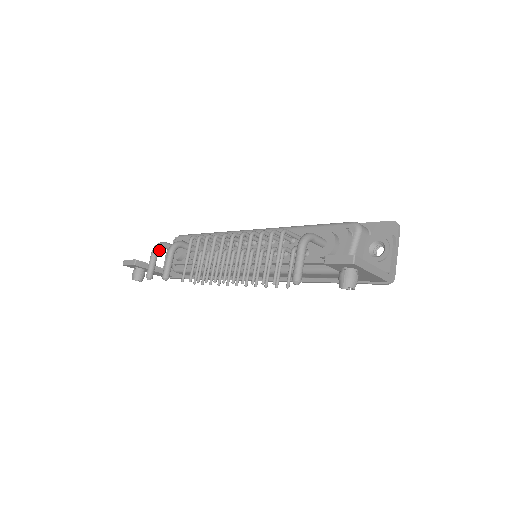
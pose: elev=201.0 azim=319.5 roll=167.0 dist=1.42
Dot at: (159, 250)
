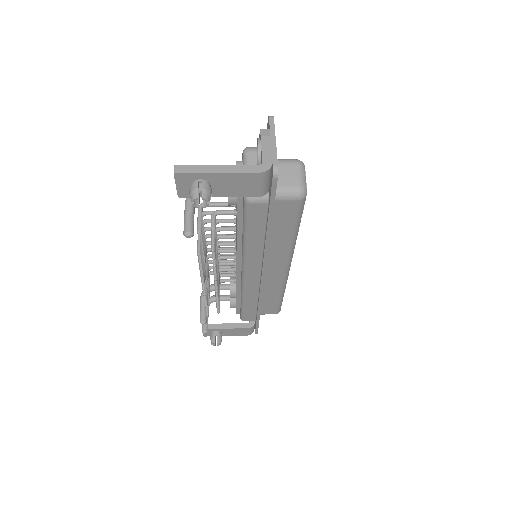
Dot at: occluded
